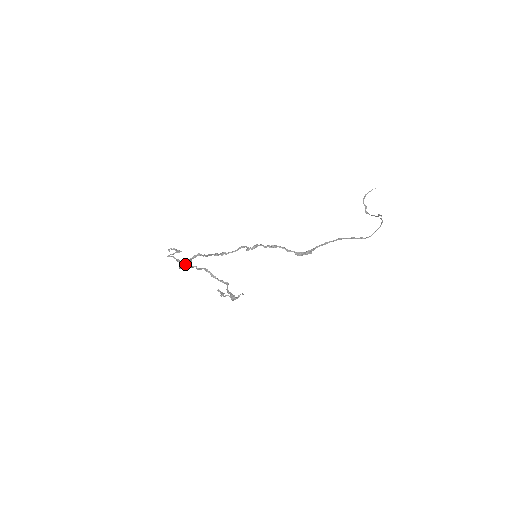
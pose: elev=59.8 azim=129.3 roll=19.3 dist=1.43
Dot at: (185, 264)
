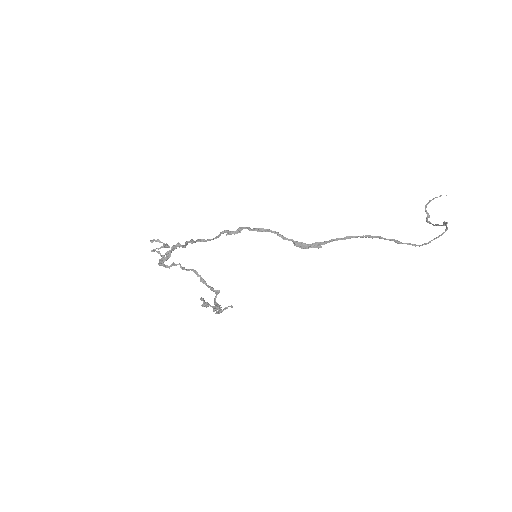
Dot at: (163, 258)
